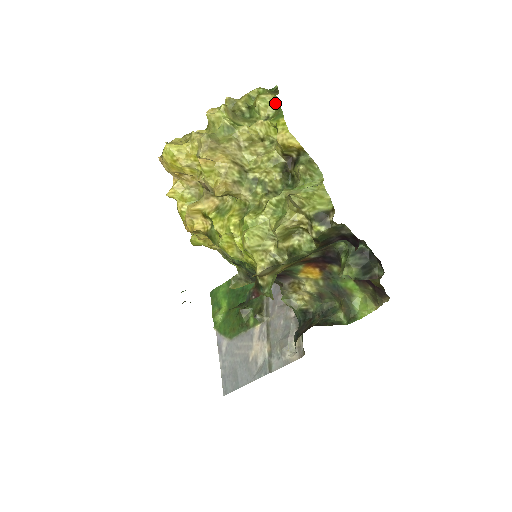
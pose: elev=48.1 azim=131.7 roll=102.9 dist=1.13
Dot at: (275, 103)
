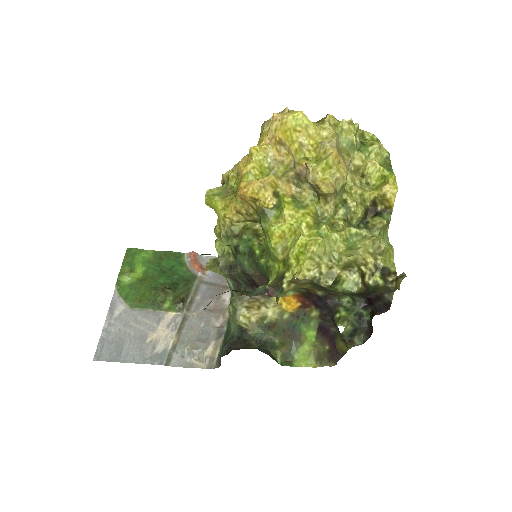
Dot at: (385, 157)
